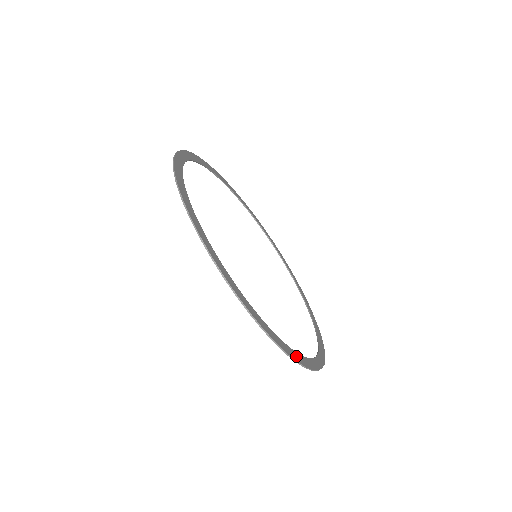
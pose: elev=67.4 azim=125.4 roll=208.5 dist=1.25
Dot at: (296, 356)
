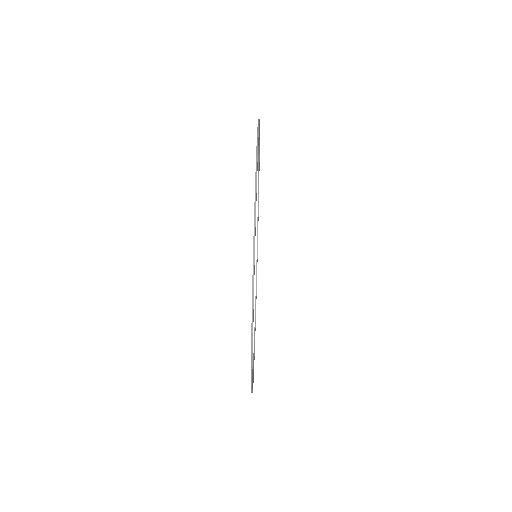
Dot at: (254, 267)
